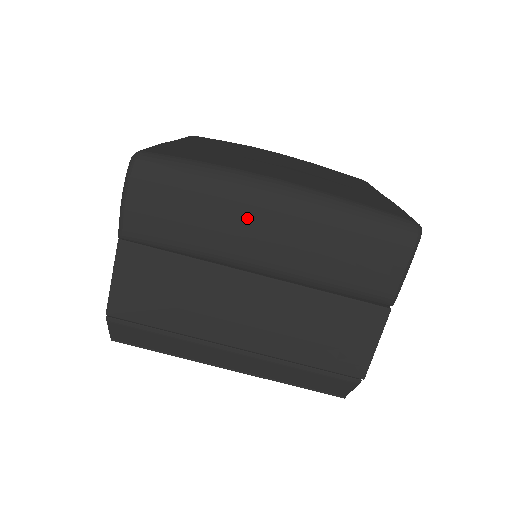
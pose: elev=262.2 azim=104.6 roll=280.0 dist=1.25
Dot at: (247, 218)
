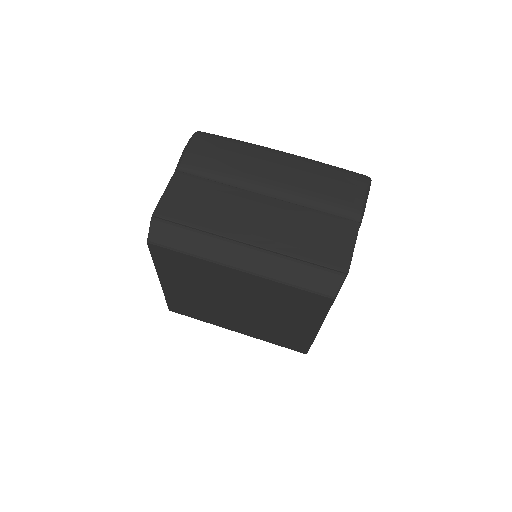
Dot at: (262, 161)
